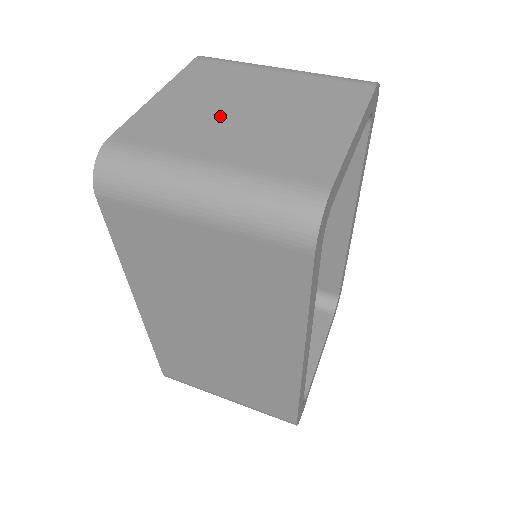
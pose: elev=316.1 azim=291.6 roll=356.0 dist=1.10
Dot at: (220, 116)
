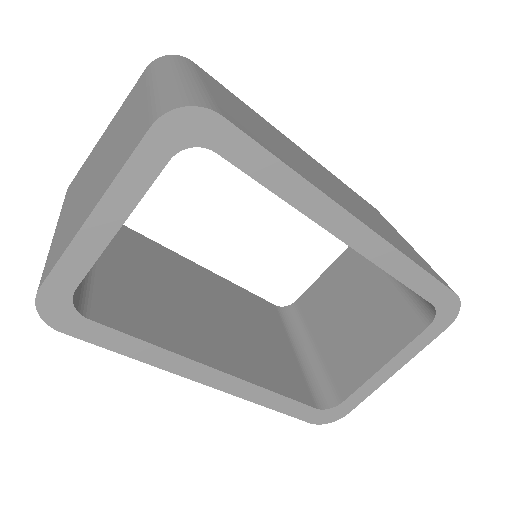
Dot at: (91, 170)
